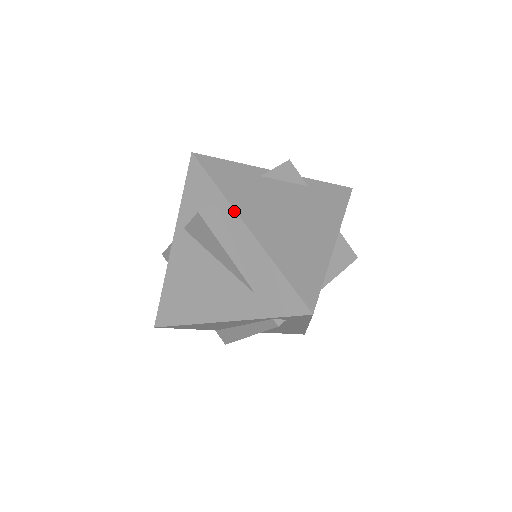
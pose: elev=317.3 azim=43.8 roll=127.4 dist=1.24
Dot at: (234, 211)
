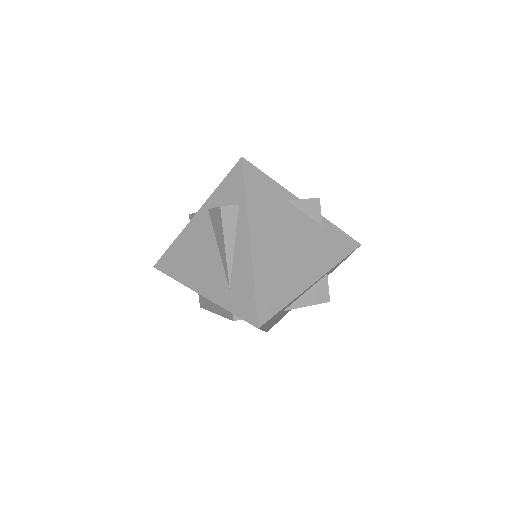
Dot at: (247, 220)
